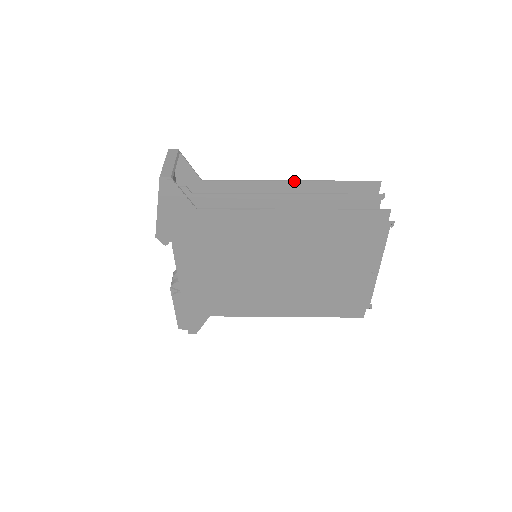
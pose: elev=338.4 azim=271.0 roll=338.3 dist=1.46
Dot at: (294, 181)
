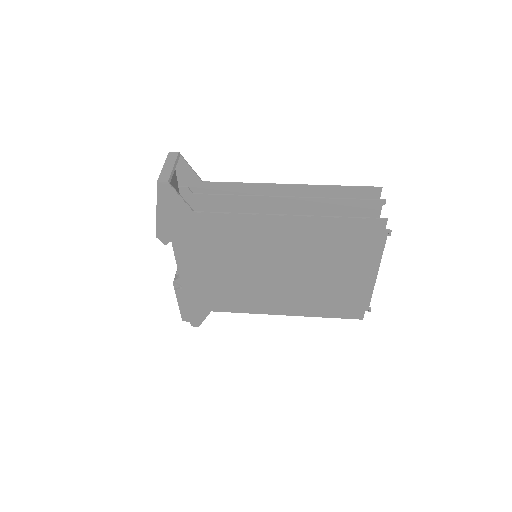
Dot at: (294, 185)
